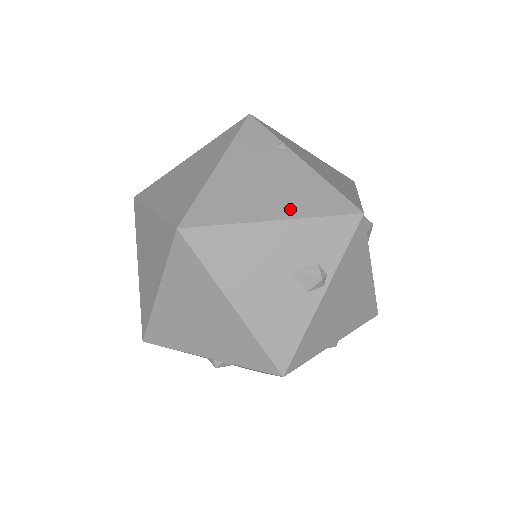
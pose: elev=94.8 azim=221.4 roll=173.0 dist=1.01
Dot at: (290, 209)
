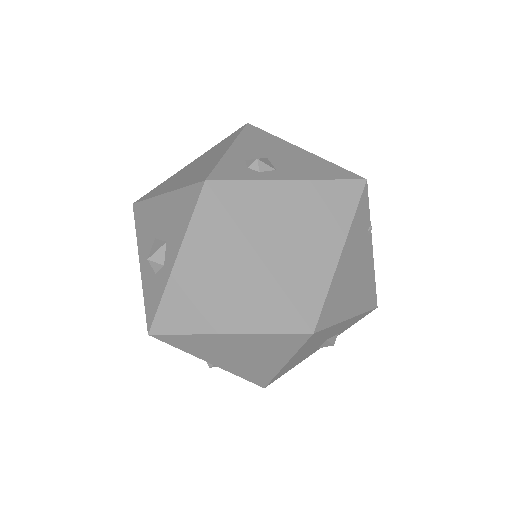
Dot at: (358, 306)
